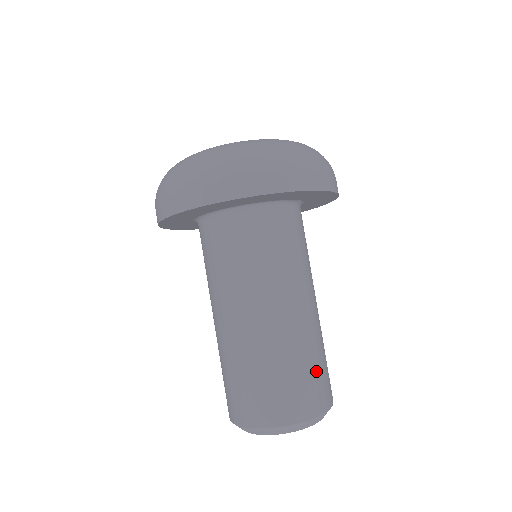
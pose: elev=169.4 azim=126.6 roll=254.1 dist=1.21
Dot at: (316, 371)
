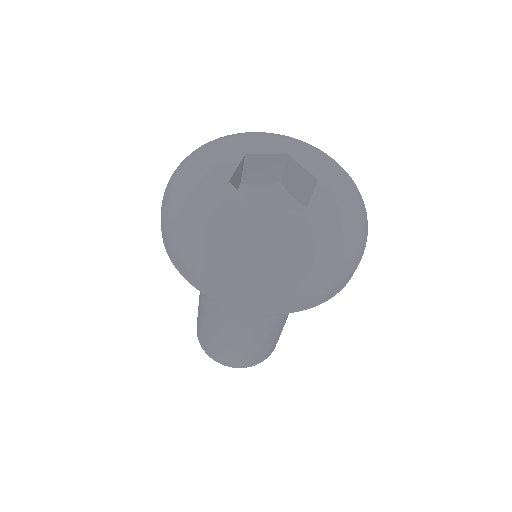
Dot at: occluded
